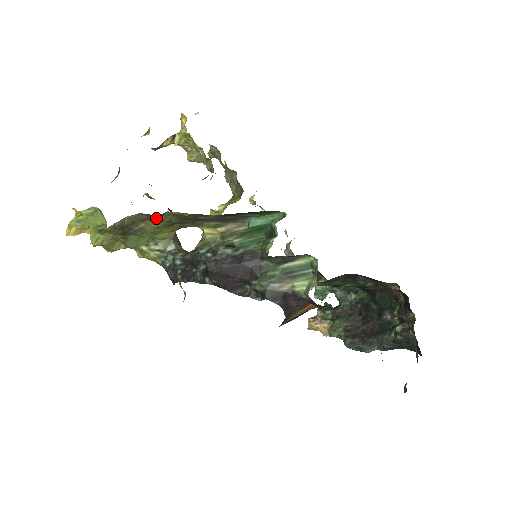
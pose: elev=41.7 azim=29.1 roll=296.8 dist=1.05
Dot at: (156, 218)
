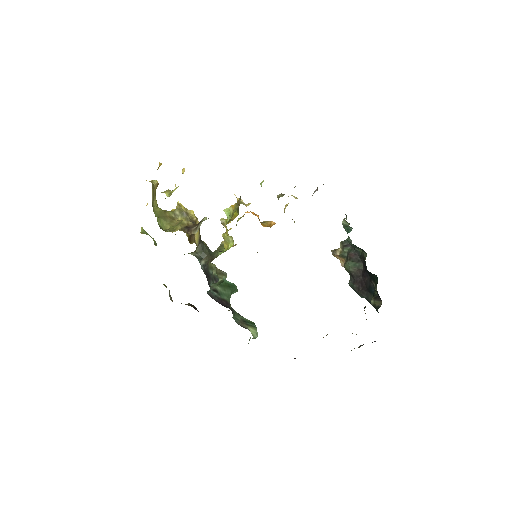
Dot at: occluded
